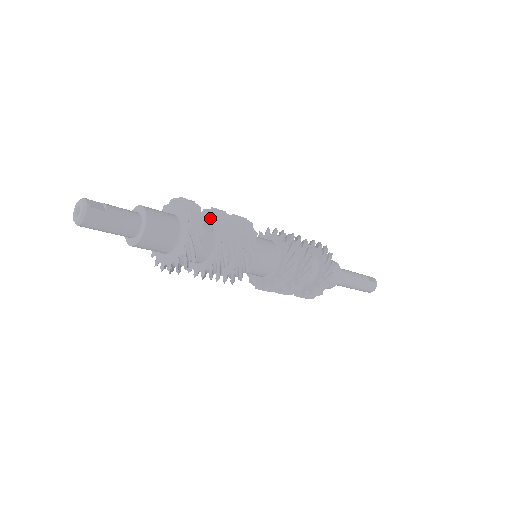
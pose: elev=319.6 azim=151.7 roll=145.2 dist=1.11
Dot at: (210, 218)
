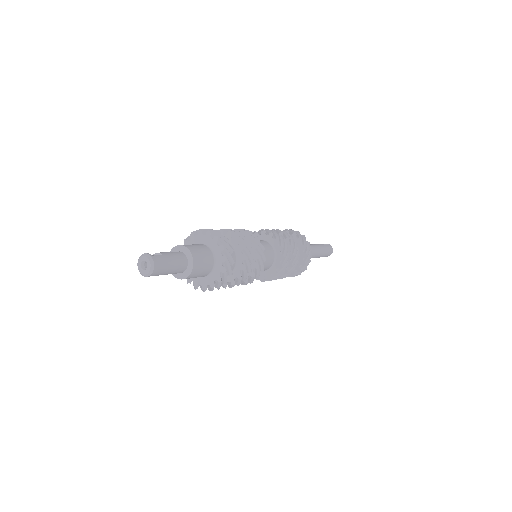
Dot at: occluded
